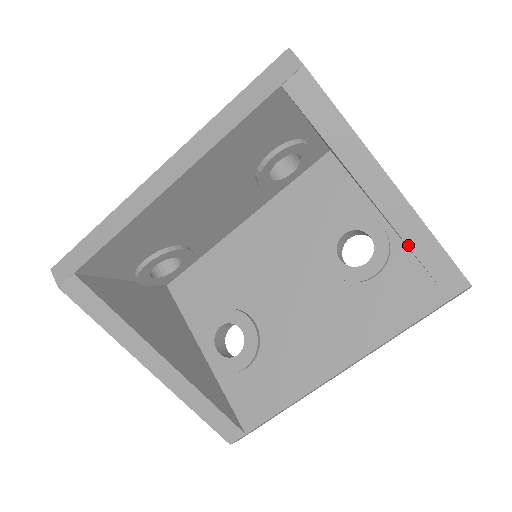
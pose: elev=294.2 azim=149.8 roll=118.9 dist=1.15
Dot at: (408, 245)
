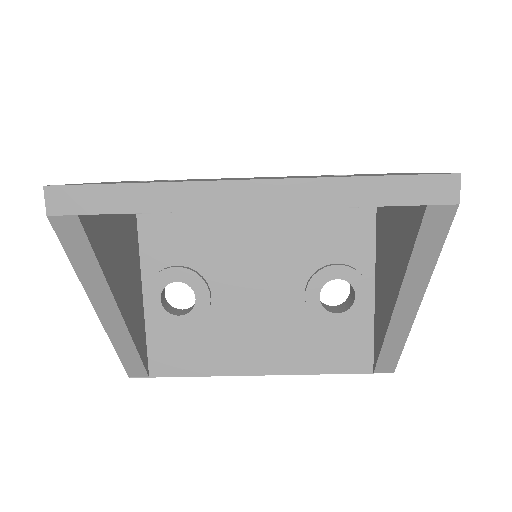
Dot at: (385, 339)
